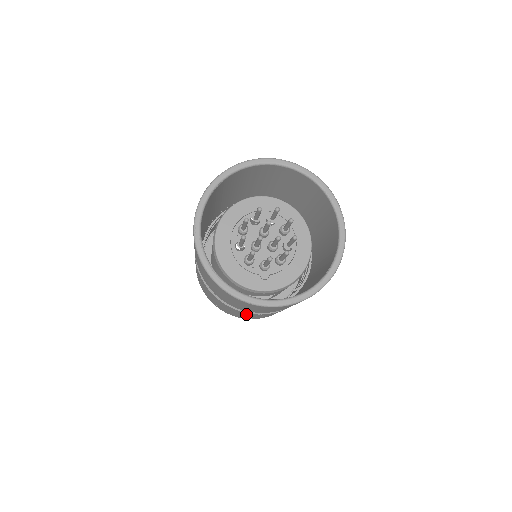
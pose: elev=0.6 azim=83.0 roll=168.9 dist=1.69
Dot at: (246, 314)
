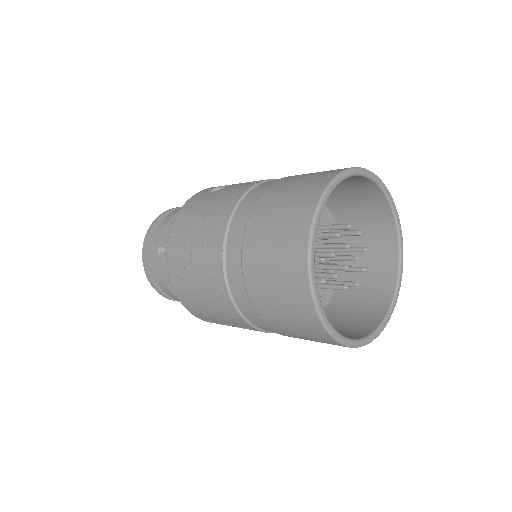
Dot at: occluded
